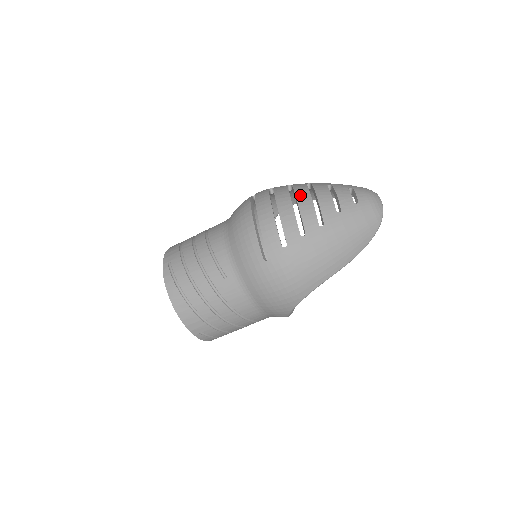
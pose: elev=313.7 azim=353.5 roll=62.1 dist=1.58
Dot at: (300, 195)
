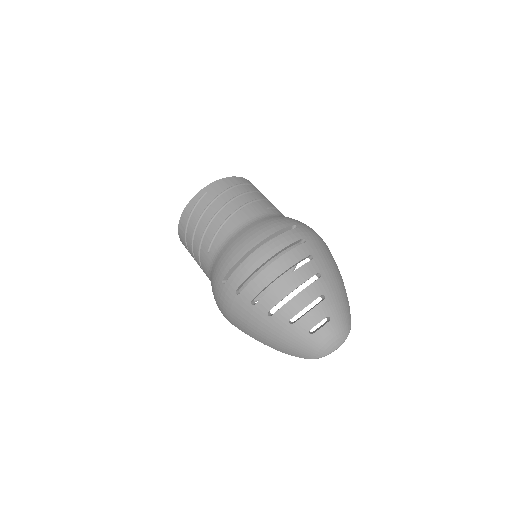
Dot at: (290, 280)
